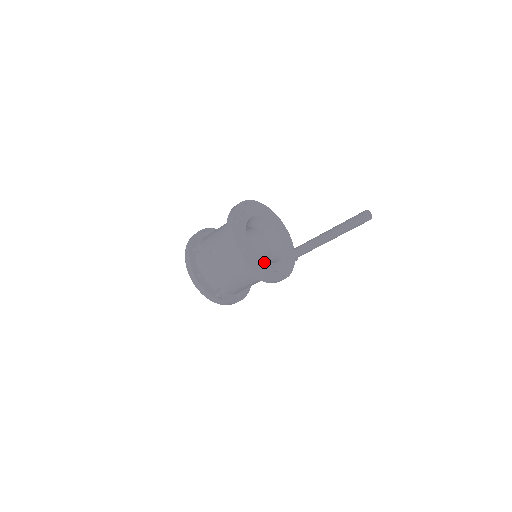
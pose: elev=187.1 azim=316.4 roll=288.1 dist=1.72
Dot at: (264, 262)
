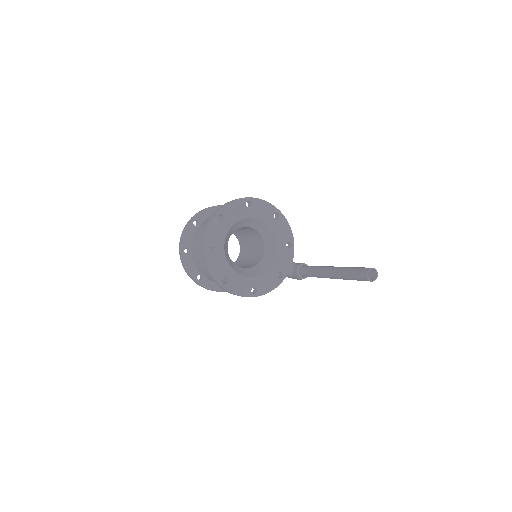
Dot at: (232, 271)
